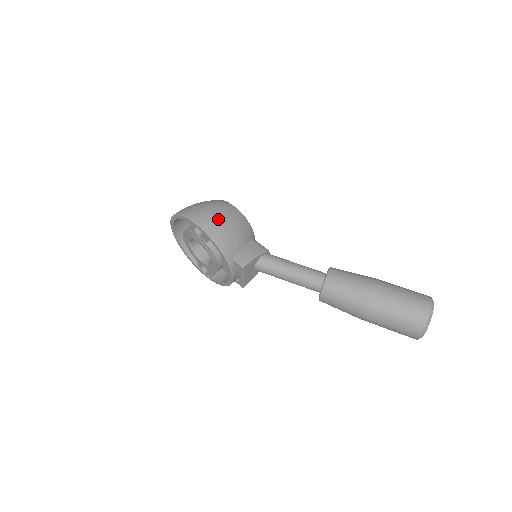
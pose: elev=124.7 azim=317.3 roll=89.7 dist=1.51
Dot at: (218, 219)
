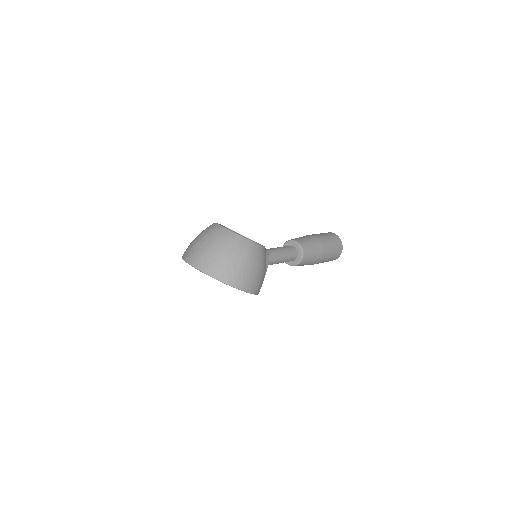
Dot at: (262, 277)
